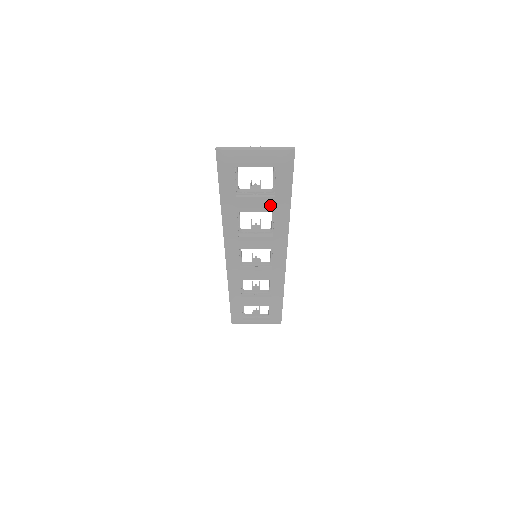
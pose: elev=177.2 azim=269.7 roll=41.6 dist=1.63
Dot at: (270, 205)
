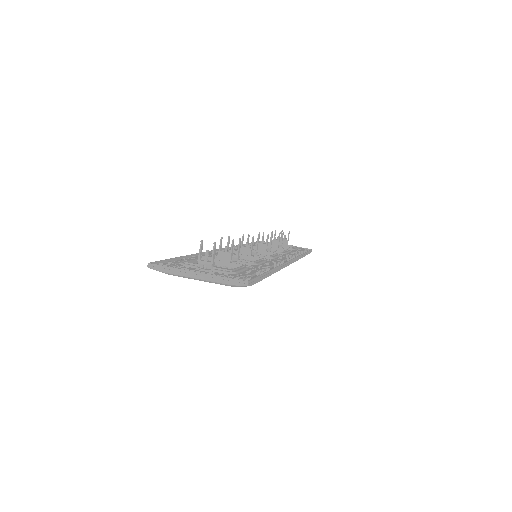
Dot at: occluded
